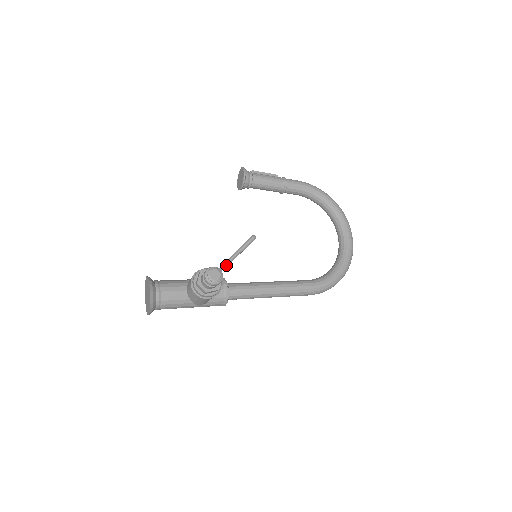
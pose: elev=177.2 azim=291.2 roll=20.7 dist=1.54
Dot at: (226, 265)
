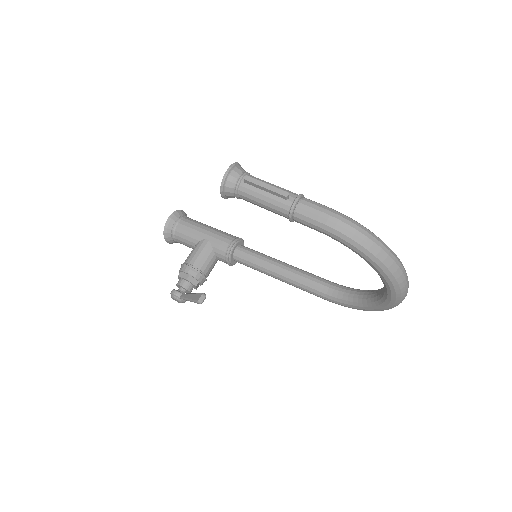
Dot at: (184, 299)
